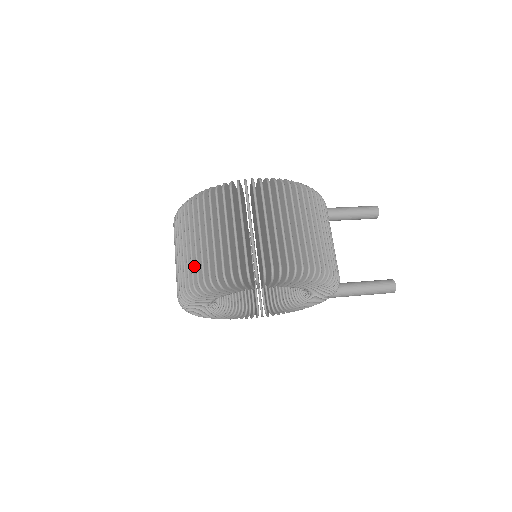
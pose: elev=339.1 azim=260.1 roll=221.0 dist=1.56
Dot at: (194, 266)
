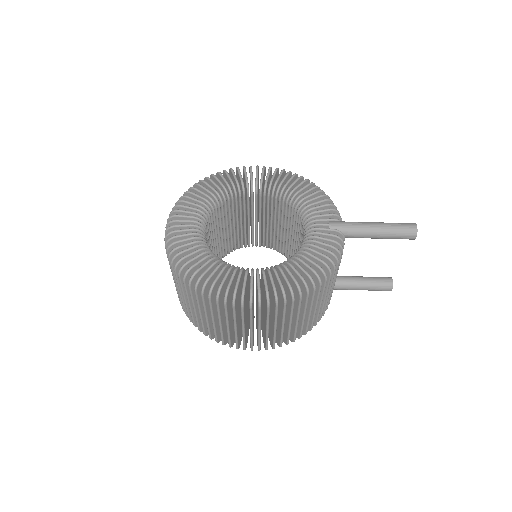
Dot at: occluded
